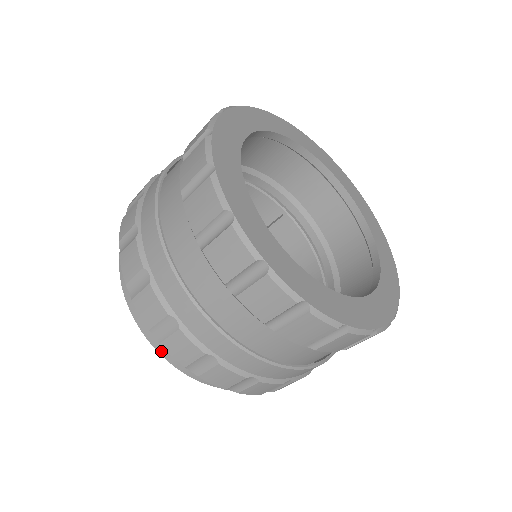
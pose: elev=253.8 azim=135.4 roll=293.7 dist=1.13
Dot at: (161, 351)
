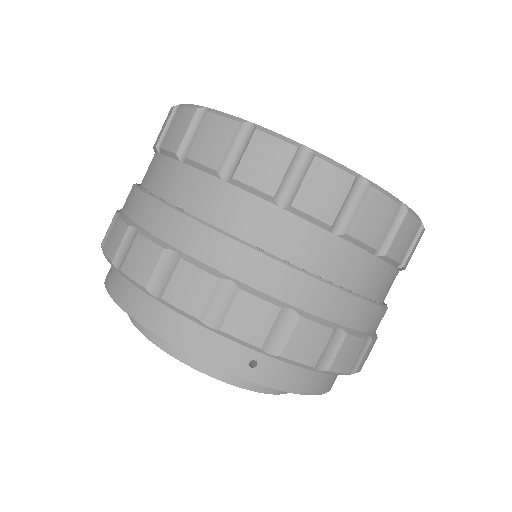
Dot at: (167, 335)
